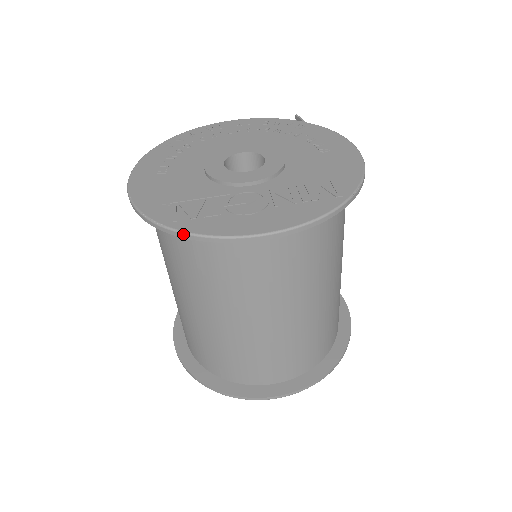
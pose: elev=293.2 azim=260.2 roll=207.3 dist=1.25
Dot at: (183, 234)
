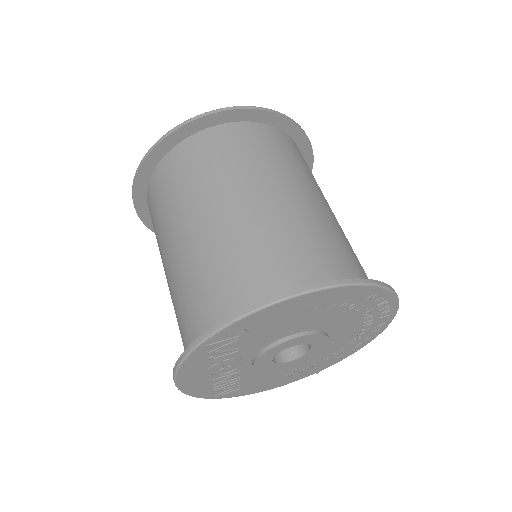
Dot at: (185, 122)
